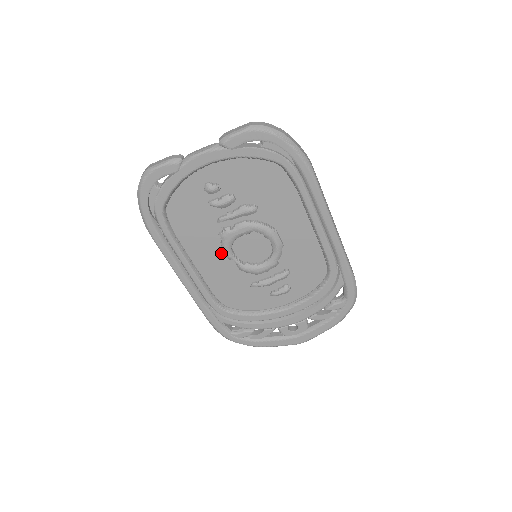
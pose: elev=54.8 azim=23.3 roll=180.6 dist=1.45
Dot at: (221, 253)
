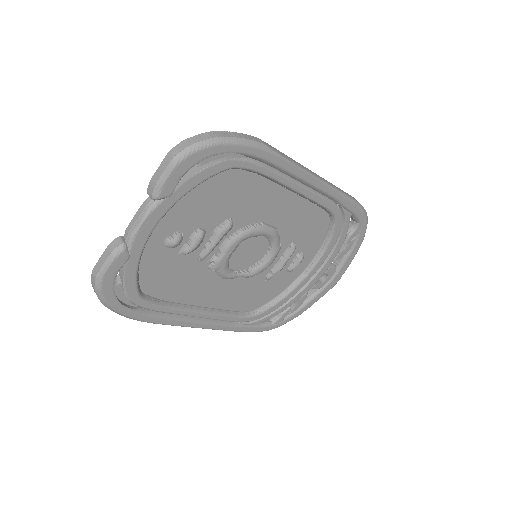
Dot at: (221, 279)
